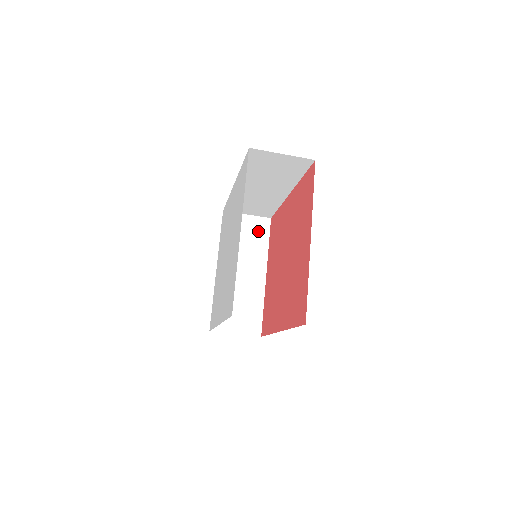
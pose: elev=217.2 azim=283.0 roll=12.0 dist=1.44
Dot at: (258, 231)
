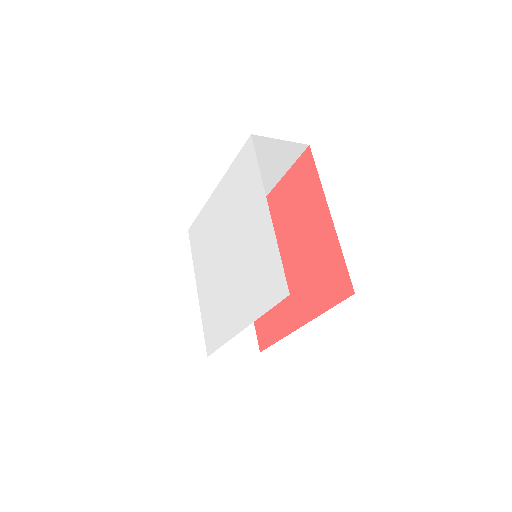
Dot at: occluded
